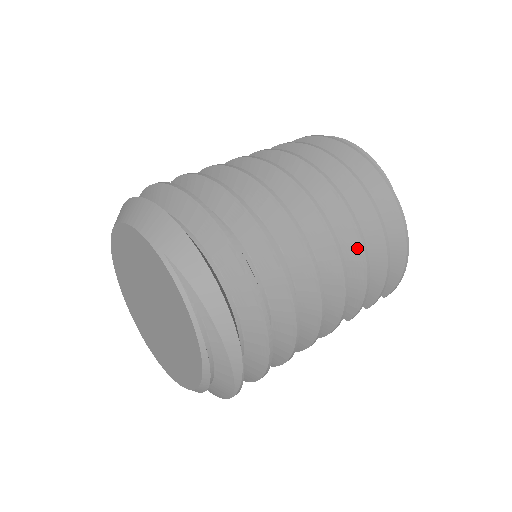
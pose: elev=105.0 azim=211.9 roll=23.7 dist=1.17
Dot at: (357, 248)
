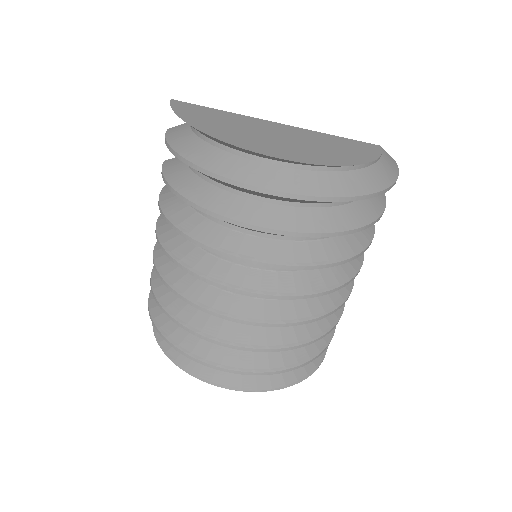
Dot at: occluded
